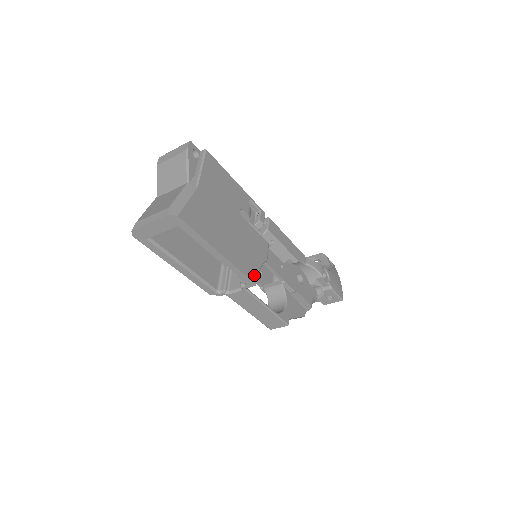
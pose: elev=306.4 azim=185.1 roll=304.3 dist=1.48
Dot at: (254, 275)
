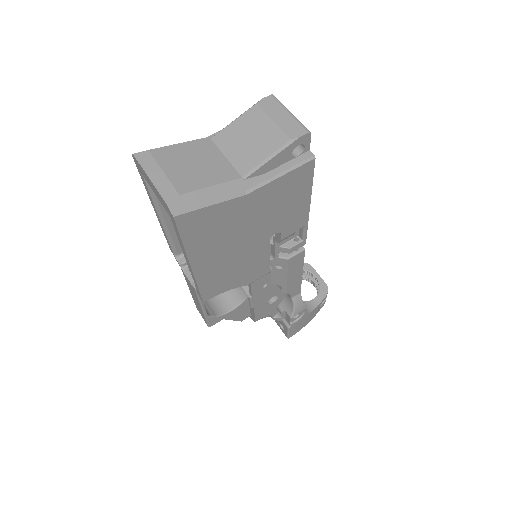
Dot at: (212, 294)
